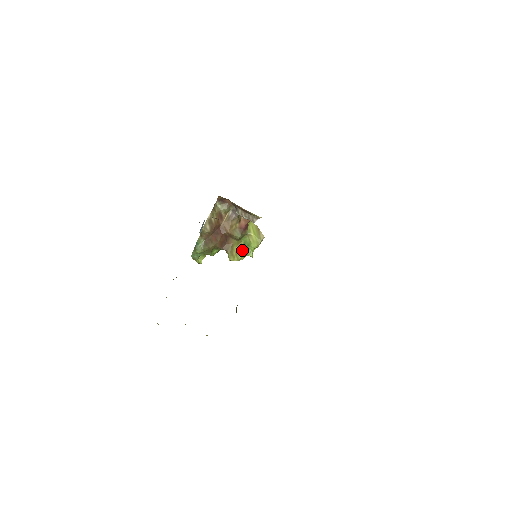
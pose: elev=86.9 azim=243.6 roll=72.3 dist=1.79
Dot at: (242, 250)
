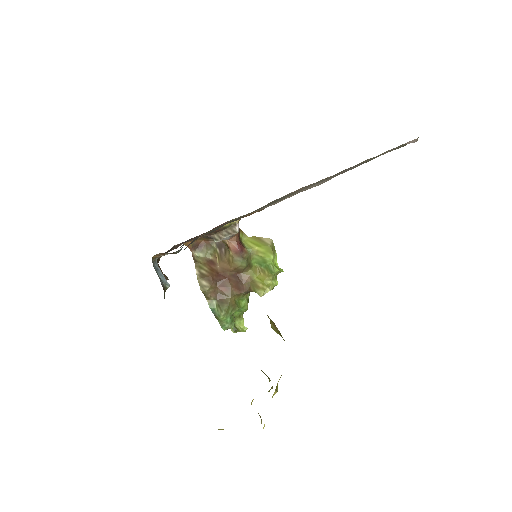
Dot at: (265, 274)
